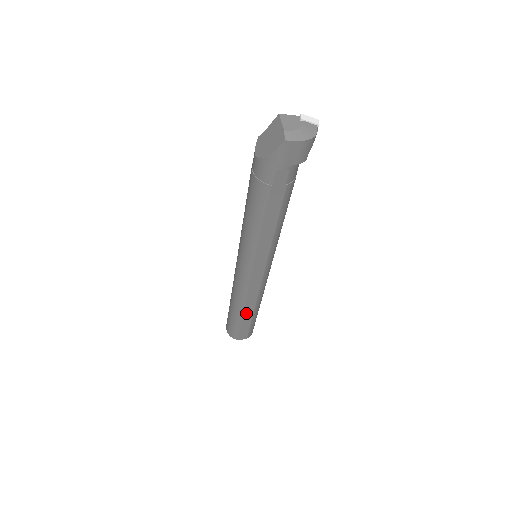
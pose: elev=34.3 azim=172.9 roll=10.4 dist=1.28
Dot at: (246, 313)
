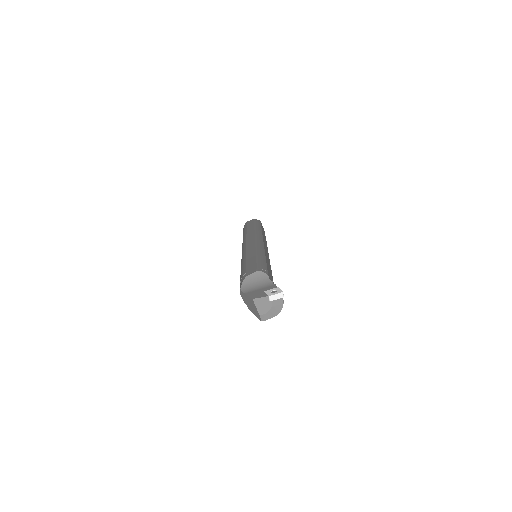
Dot at: occluded
